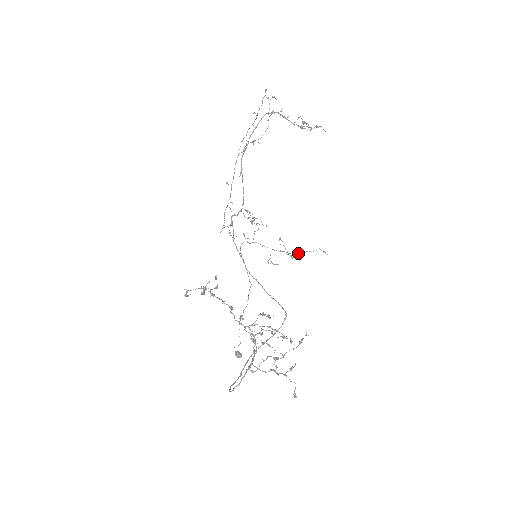
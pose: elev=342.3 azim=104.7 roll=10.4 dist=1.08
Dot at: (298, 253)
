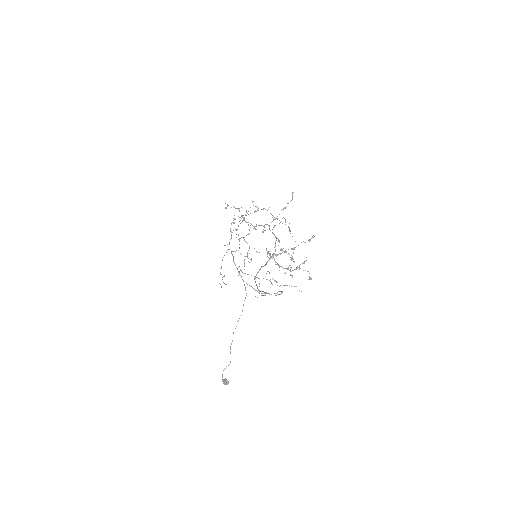
Dot at: (280, 285)
